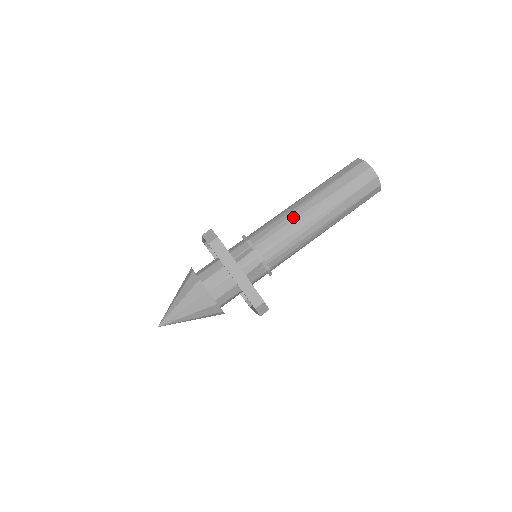
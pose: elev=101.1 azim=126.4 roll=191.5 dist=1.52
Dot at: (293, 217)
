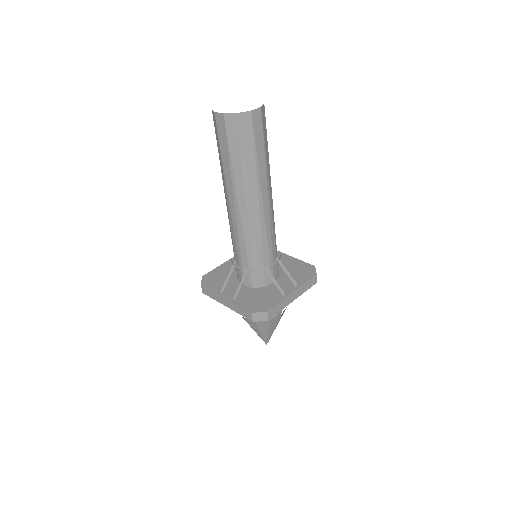
Dot at: (228, 216)
